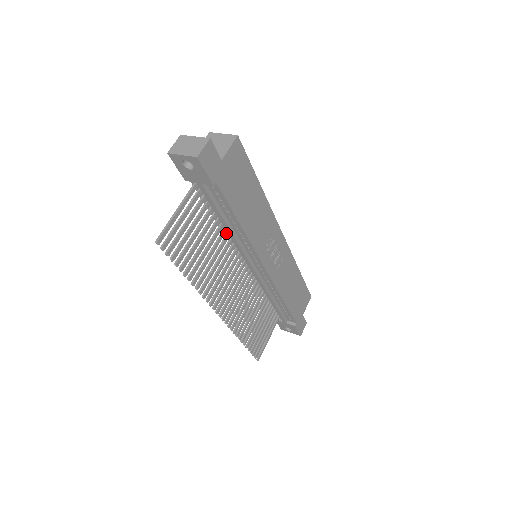
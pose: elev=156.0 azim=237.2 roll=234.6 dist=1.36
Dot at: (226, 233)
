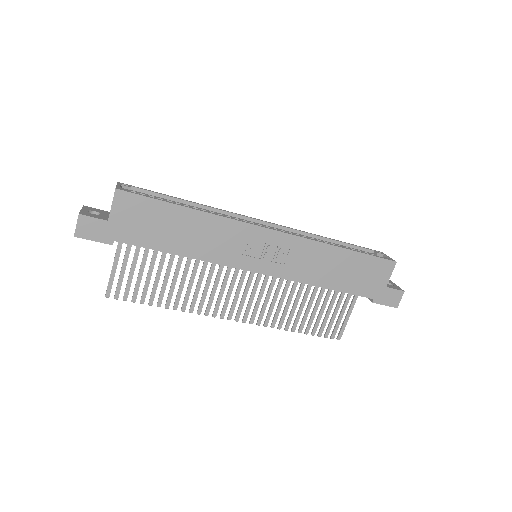
Dot at: occluded
